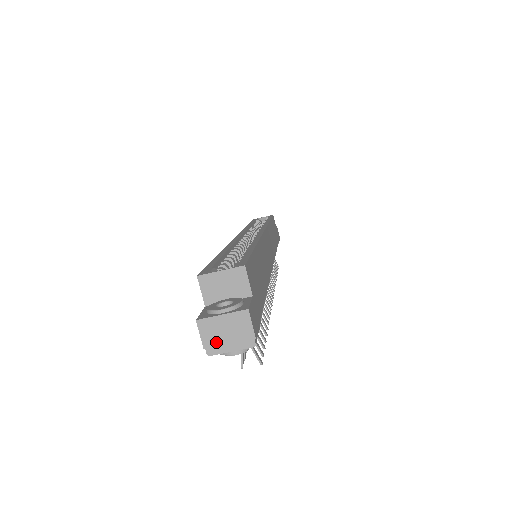
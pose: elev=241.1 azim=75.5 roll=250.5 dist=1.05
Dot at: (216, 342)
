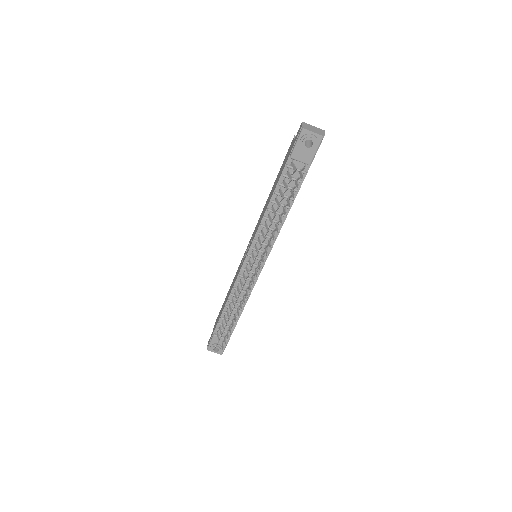
Dot at: (308, 128)
